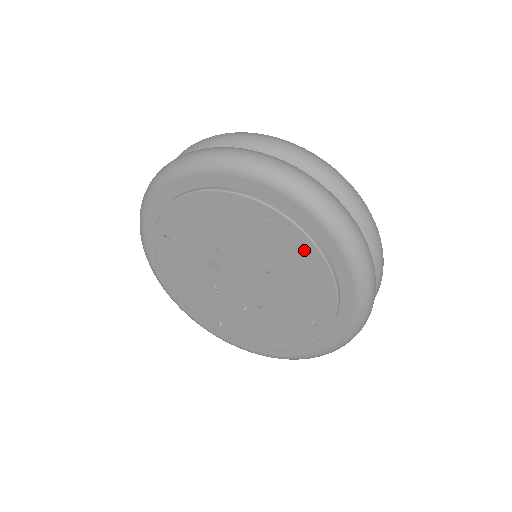
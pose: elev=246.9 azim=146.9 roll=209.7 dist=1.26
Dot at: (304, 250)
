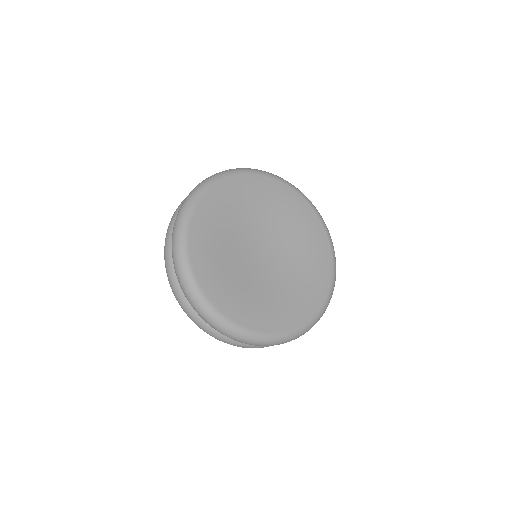
Dot at: occluded
